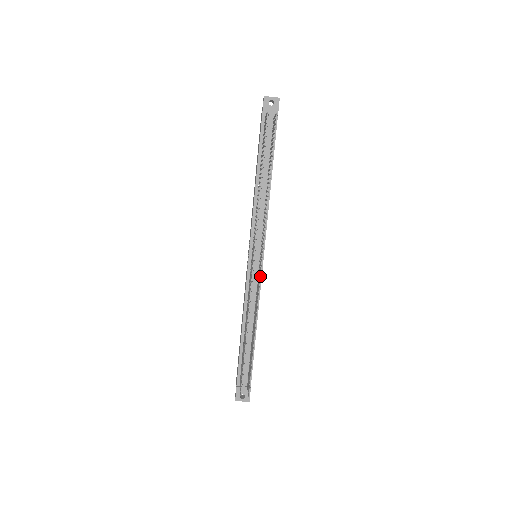
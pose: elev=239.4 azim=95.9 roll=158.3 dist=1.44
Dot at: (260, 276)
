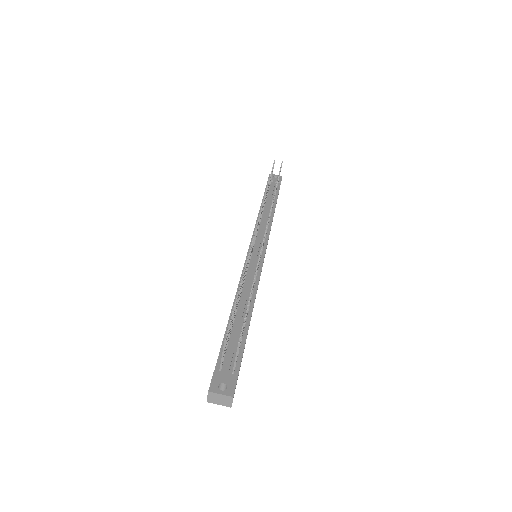
Dot at: (261, 265)
